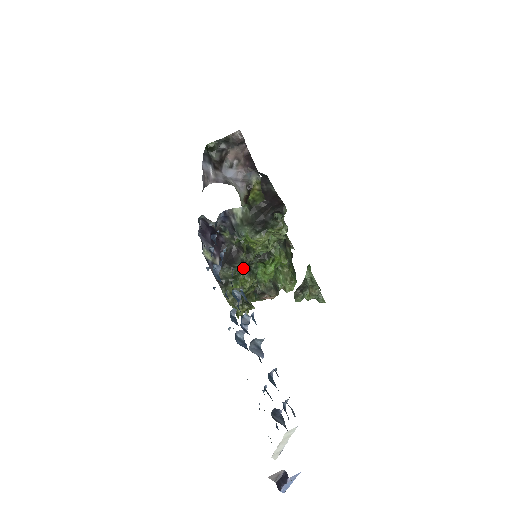
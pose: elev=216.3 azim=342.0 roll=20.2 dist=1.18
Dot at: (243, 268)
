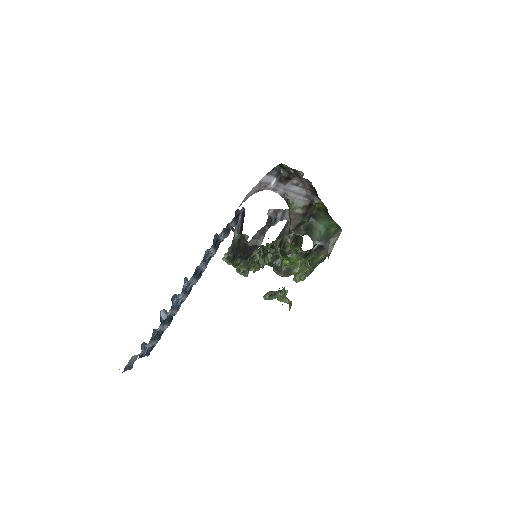
Dot at: occluded
